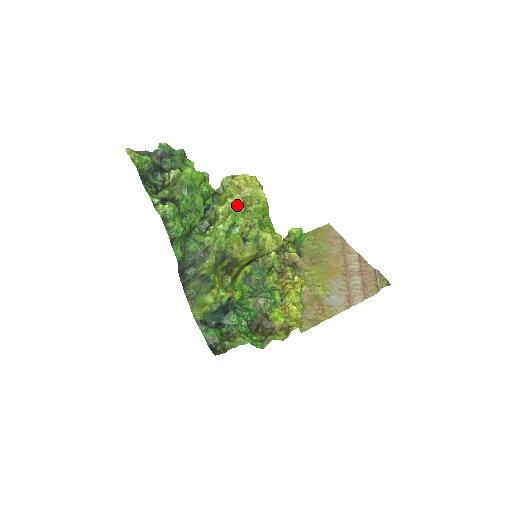
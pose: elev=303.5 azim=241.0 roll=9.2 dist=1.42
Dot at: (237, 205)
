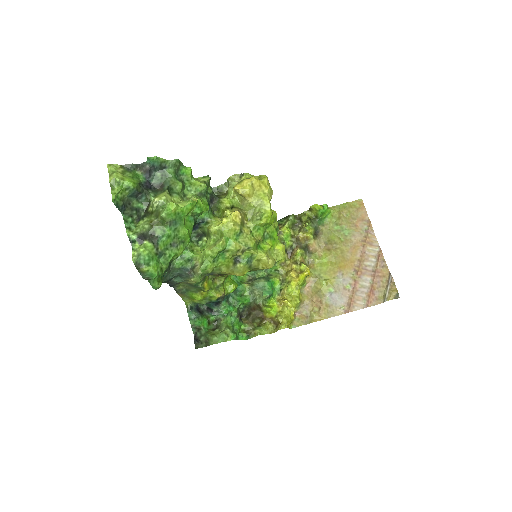
Dot at: (231, 228)
